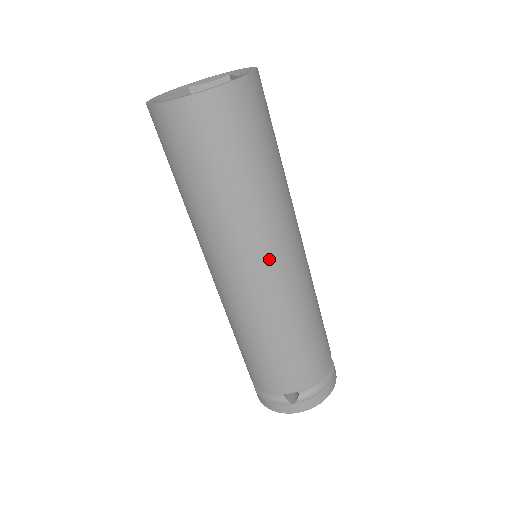
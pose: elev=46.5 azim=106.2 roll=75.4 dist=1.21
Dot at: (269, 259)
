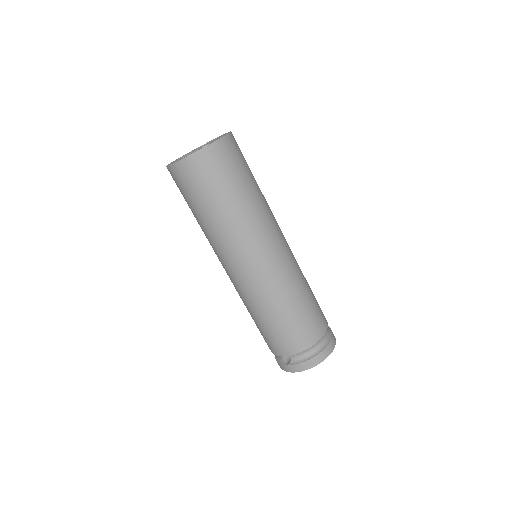
Dot at: (242, 261)
